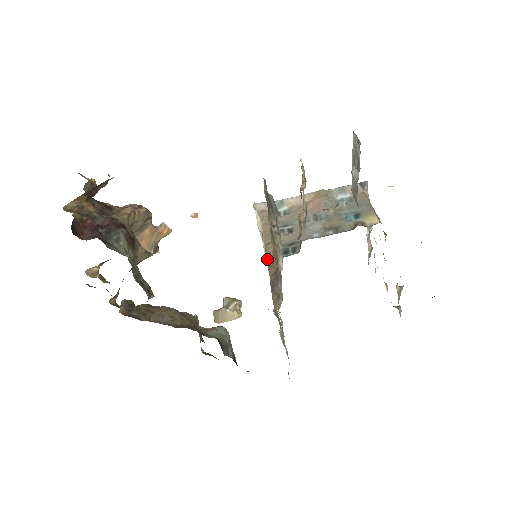
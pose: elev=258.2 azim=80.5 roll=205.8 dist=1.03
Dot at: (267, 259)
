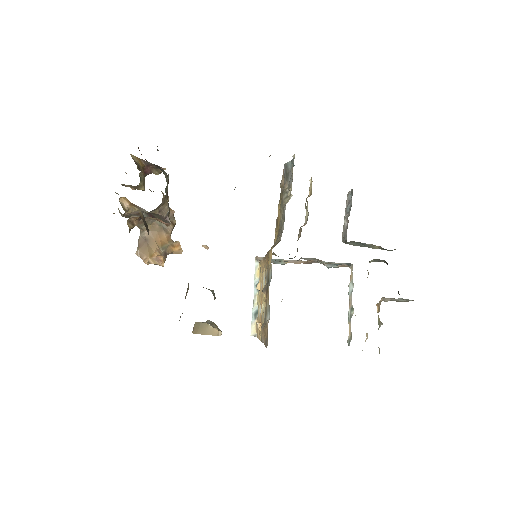
Dot at: occluded
